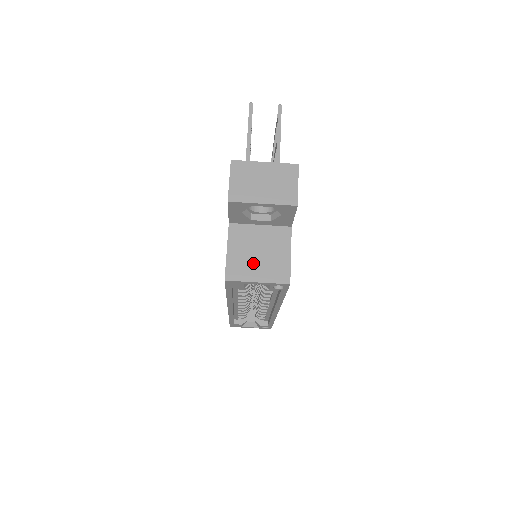
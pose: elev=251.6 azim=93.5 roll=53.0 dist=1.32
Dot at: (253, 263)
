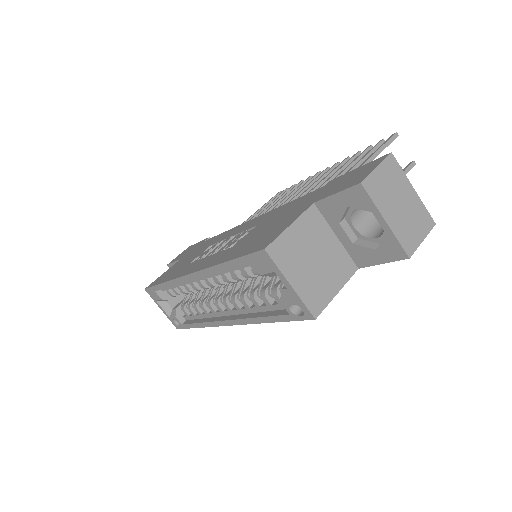
Dot at: (302, 263)
